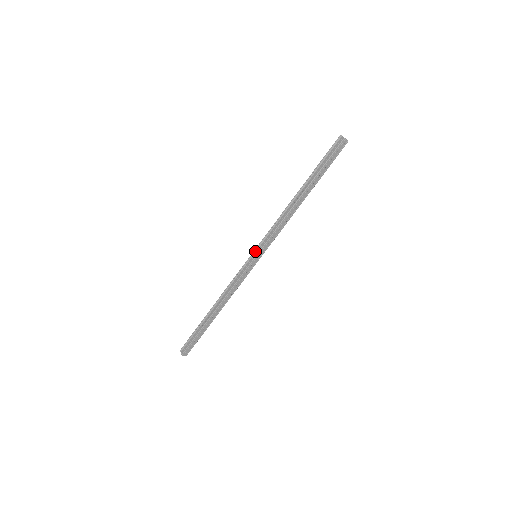
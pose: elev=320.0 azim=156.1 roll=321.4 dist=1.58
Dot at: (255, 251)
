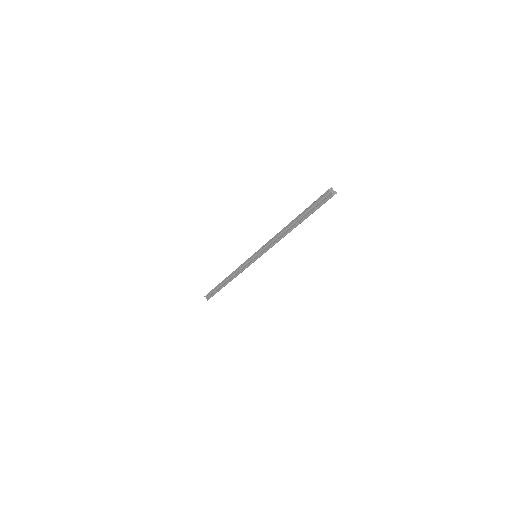
Dot at: (255, 254)
